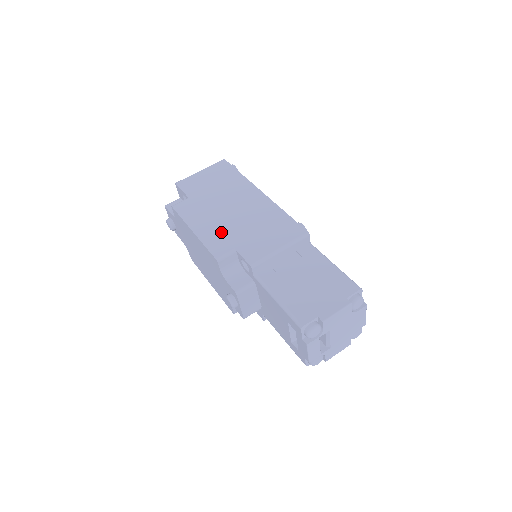
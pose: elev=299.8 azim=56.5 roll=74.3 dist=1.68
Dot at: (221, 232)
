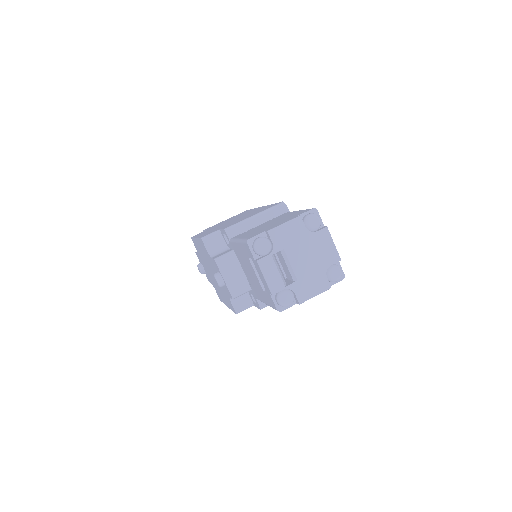
Dot at: occluded
